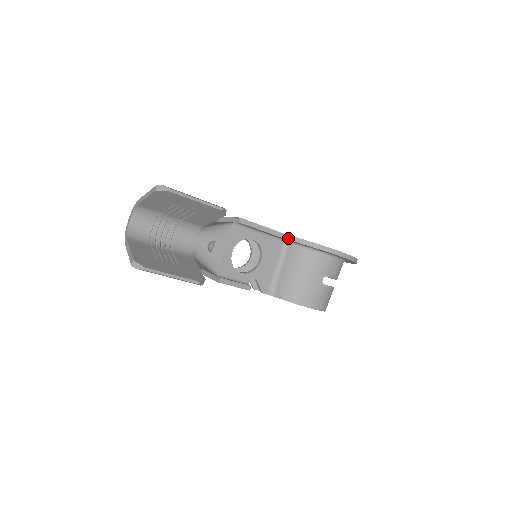
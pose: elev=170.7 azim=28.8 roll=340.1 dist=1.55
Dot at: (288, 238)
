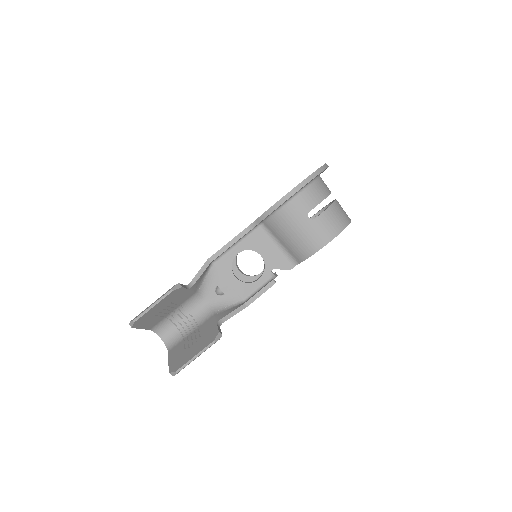
Dot at: (252, 227)
